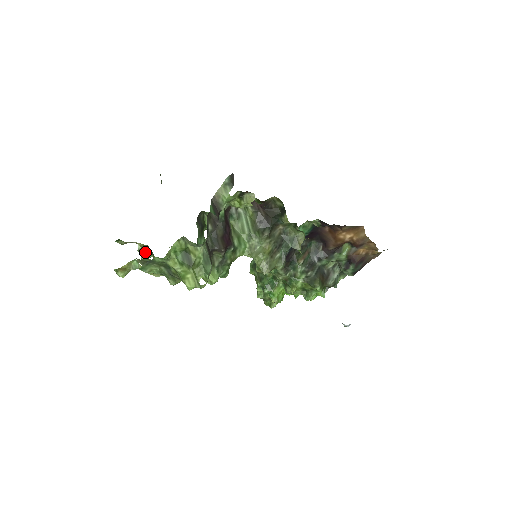
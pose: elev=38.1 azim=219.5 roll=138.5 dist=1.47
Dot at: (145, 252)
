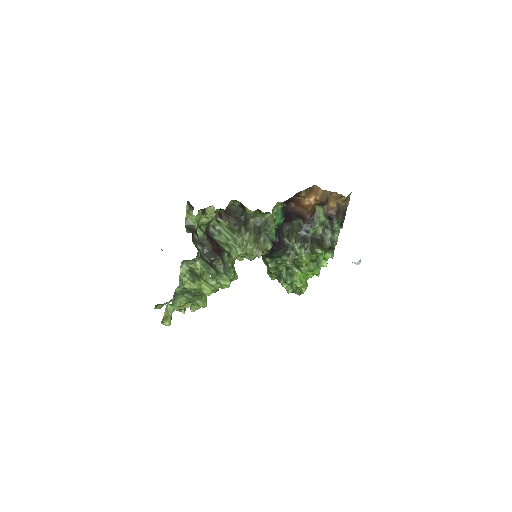
Dot at: occluded
